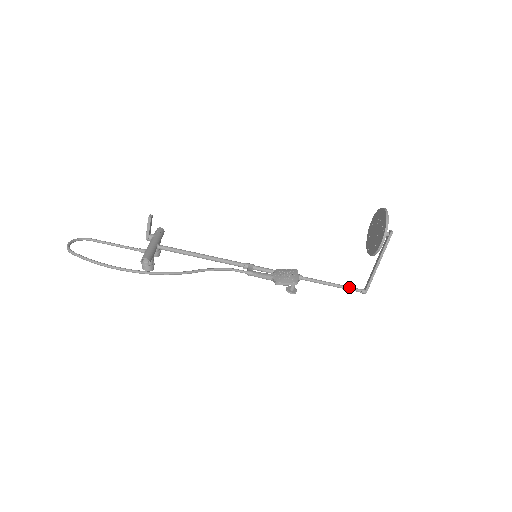
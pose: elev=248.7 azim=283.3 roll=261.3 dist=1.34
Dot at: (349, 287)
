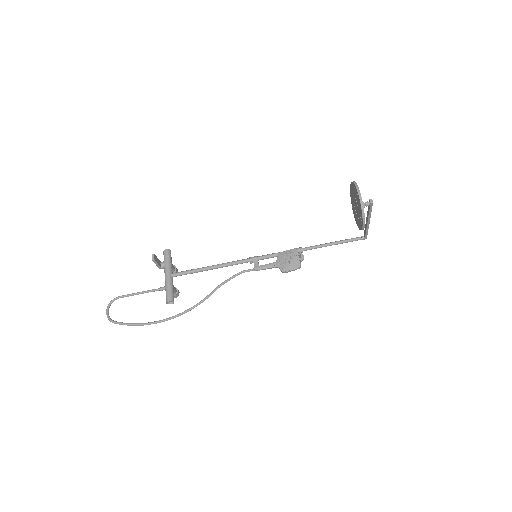
Dot at: (349, 240)
